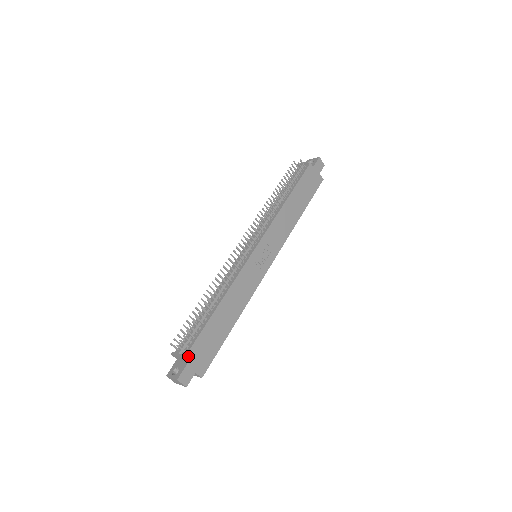
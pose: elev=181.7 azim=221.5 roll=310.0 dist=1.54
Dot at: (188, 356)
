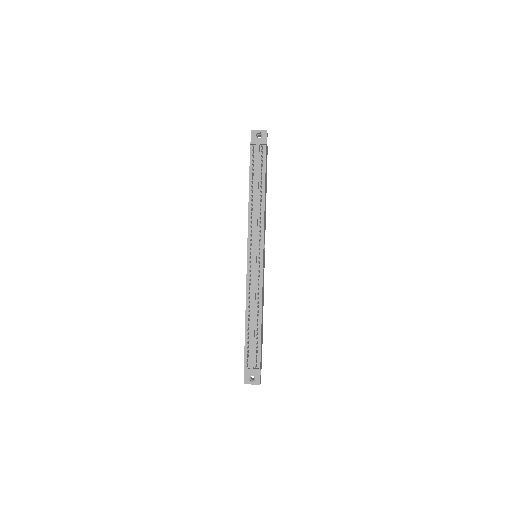
Dot at: (260, 366)
